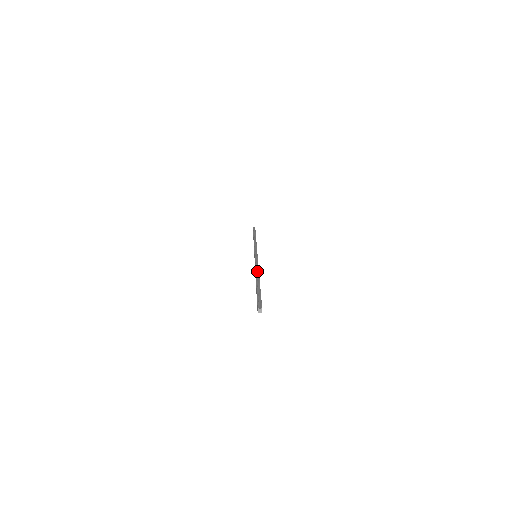
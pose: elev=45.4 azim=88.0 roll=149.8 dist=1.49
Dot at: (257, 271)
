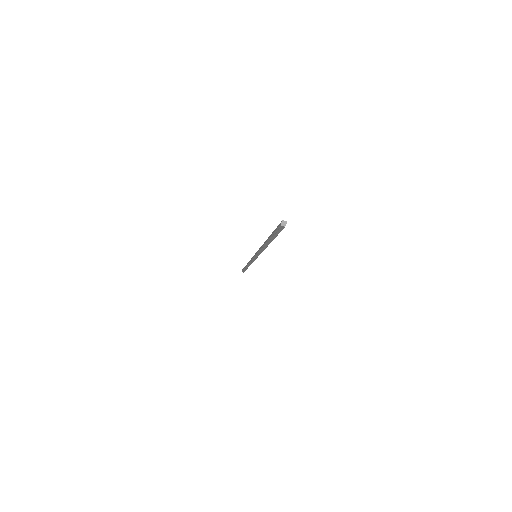
Dot at: occluded
